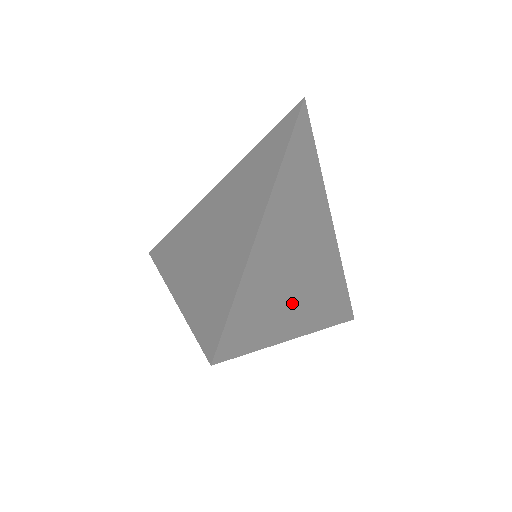
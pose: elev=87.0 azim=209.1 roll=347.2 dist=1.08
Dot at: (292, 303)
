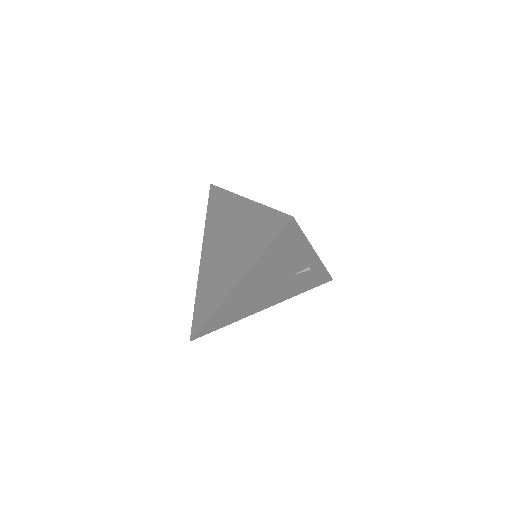
Dot at: occluded
